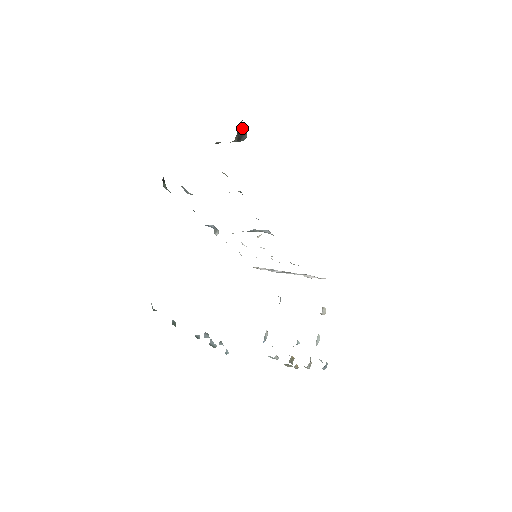
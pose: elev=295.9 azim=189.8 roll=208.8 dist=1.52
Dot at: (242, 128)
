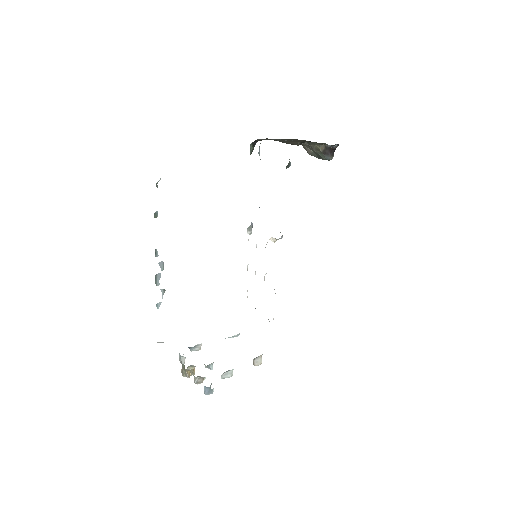
Dot at: (333, 151)
